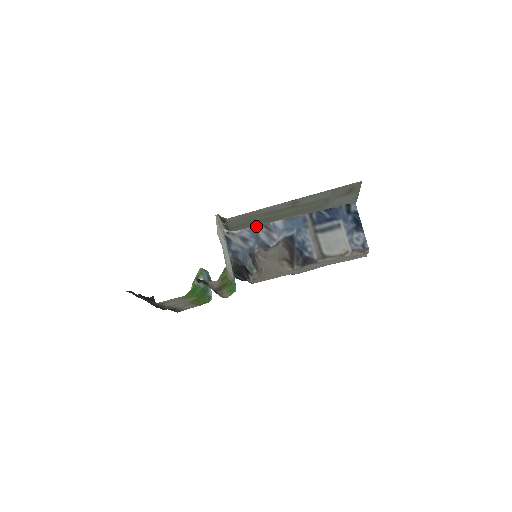
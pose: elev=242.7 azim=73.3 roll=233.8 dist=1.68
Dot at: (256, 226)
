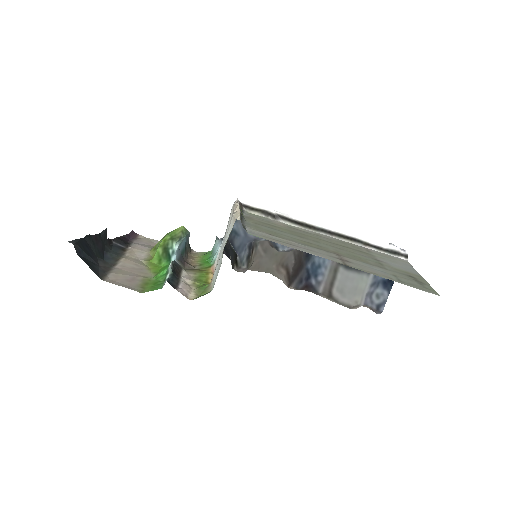
Dot at: occluded
